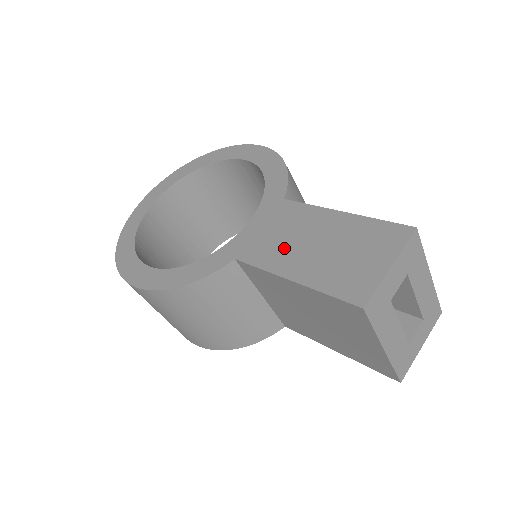
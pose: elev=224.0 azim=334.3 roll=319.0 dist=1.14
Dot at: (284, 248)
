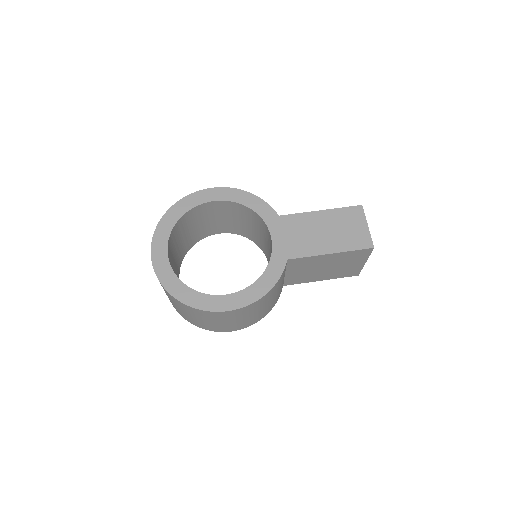
Dot at: (310, 241)
